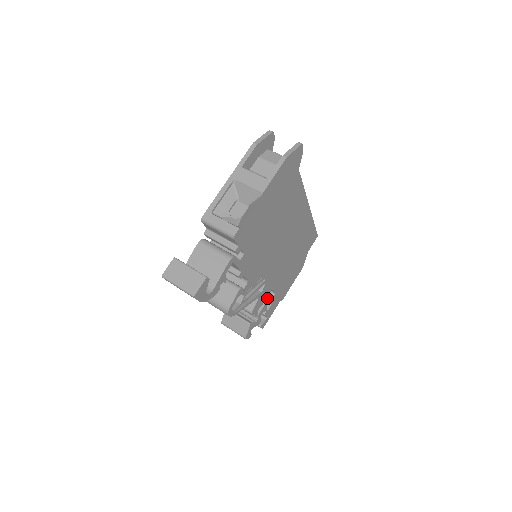
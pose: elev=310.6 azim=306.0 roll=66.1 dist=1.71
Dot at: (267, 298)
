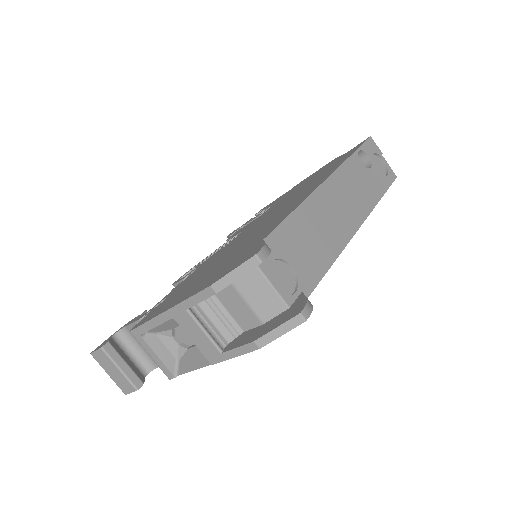
Dot at: occluded
